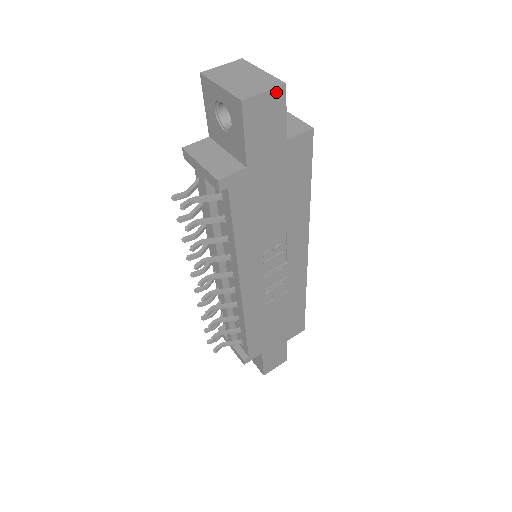
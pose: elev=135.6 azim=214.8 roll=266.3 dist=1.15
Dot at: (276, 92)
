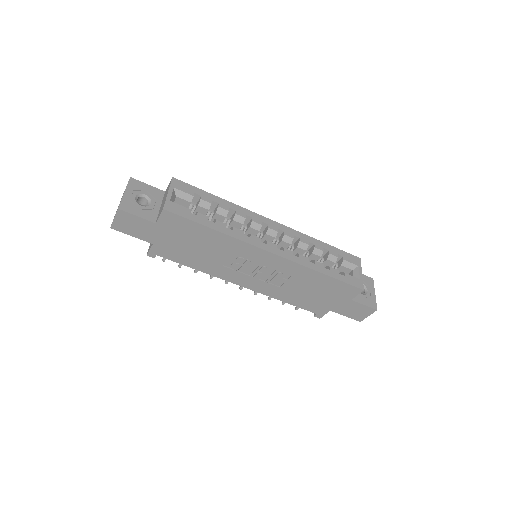
Dot at: (119, 214)
